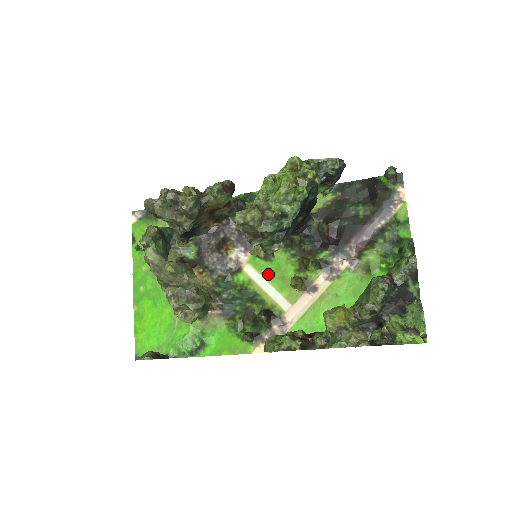
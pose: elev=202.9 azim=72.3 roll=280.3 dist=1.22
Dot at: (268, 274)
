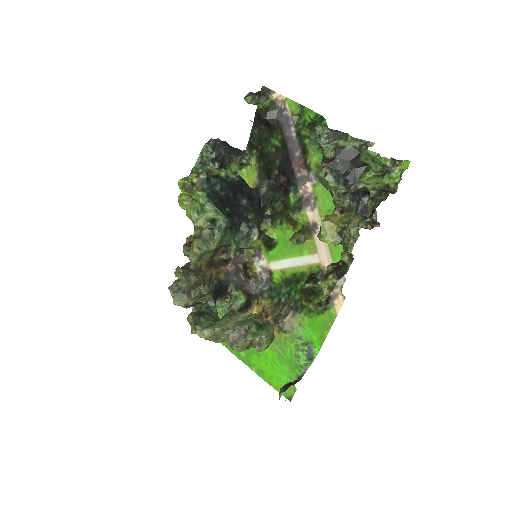
Dot at: (285, 254)
